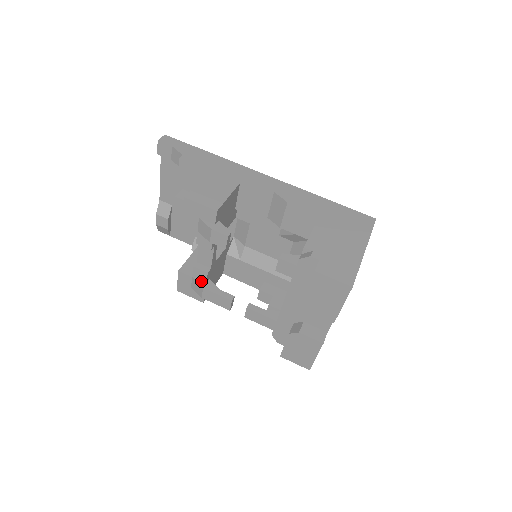
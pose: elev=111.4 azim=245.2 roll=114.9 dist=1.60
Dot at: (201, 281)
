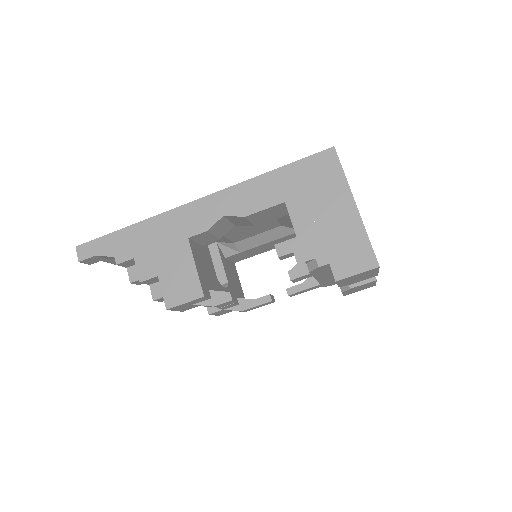
Dot at: (233, 307)
